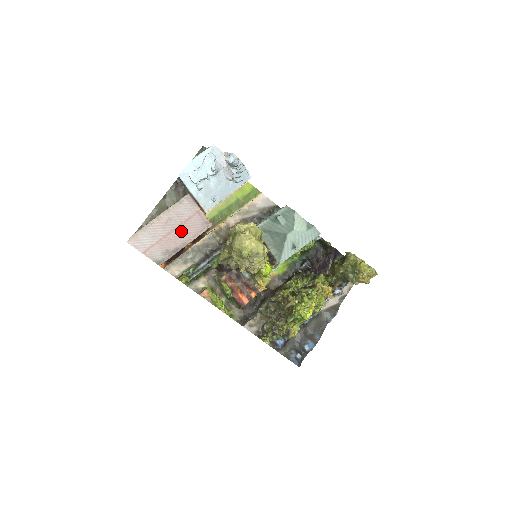
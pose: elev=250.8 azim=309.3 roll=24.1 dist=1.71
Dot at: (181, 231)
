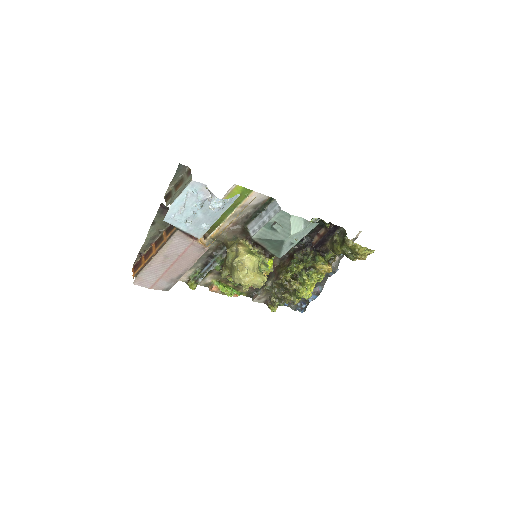
Dot at: (180, 262)
